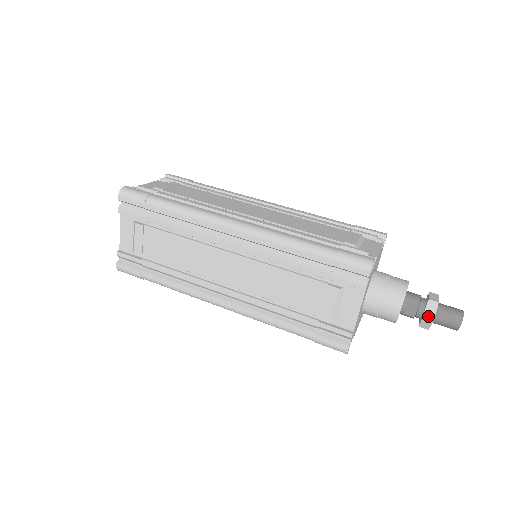
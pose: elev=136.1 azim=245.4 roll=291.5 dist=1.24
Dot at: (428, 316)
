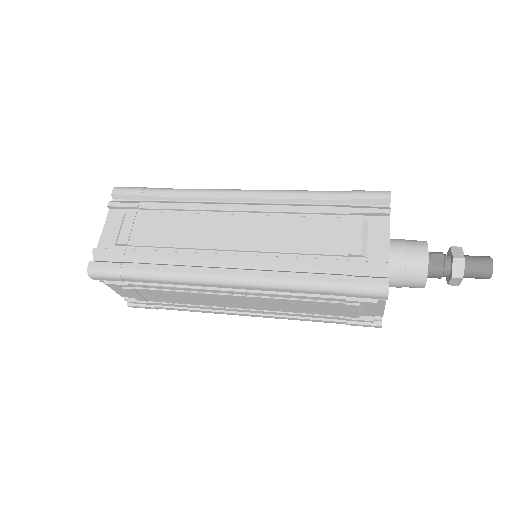
Dot at: (458, 256)
